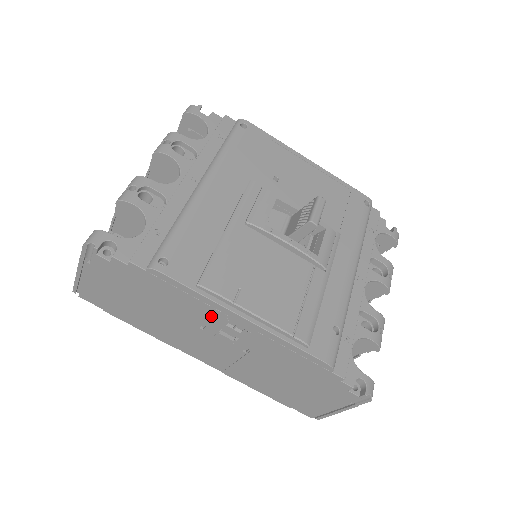
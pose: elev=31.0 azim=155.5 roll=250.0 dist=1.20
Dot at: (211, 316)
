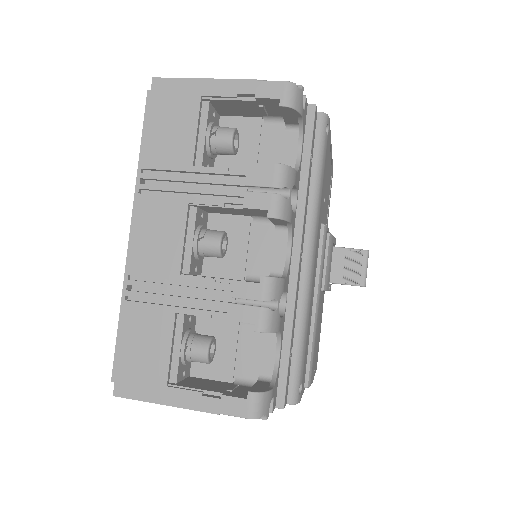
Dot at: occluded
